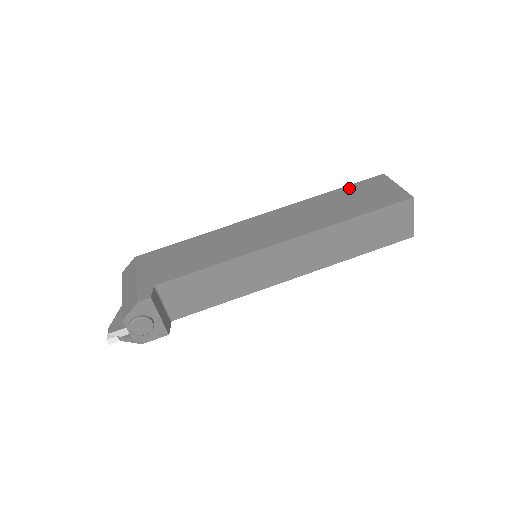
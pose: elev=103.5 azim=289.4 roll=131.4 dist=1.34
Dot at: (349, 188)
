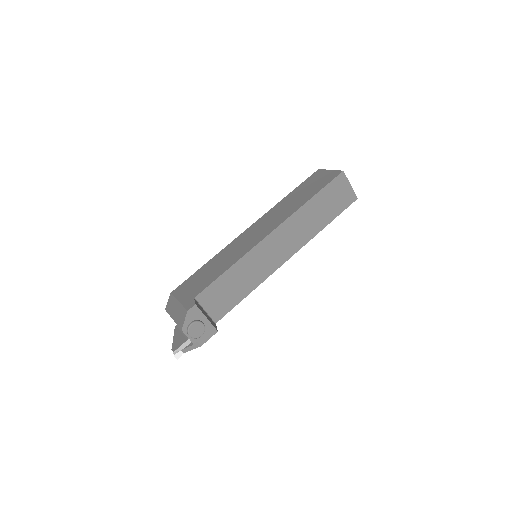
Dot at: (299, 187)
